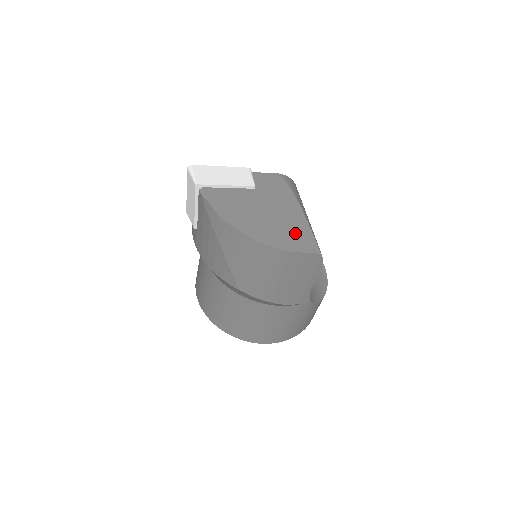
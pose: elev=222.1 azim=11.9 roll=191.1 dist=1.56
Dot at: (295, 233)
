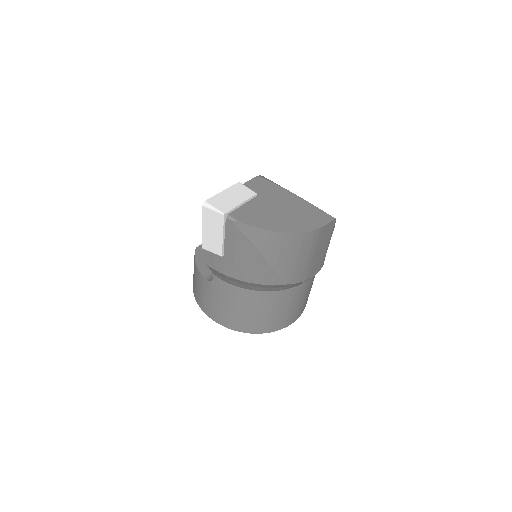
Dot at: (310, 214)
